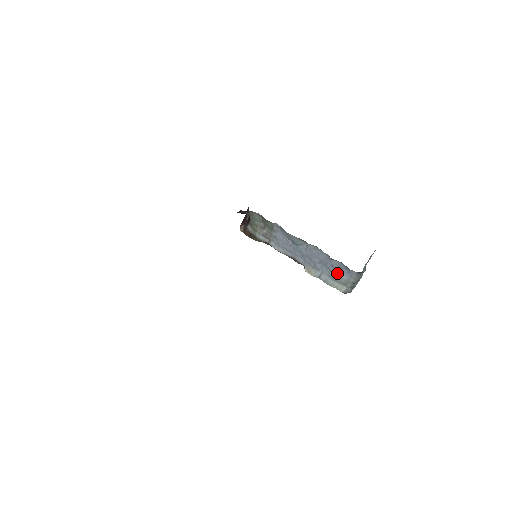
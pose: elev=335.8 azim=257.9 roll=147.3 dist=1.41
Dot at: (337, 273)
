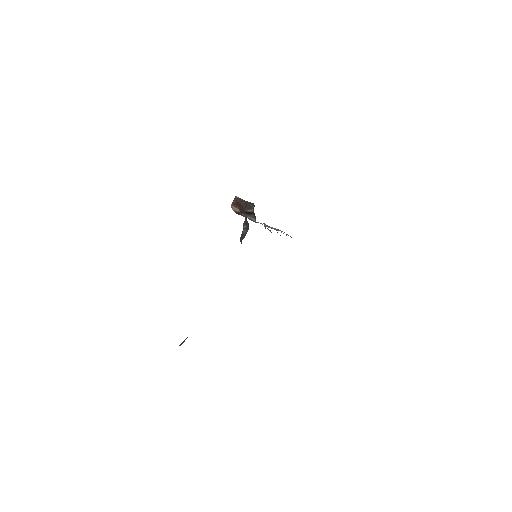
Dot at: occluded
